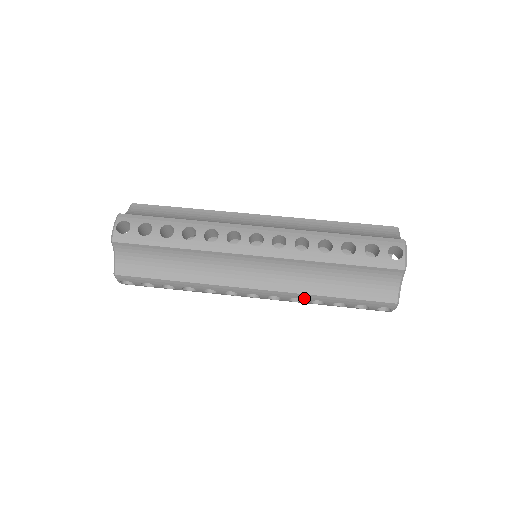
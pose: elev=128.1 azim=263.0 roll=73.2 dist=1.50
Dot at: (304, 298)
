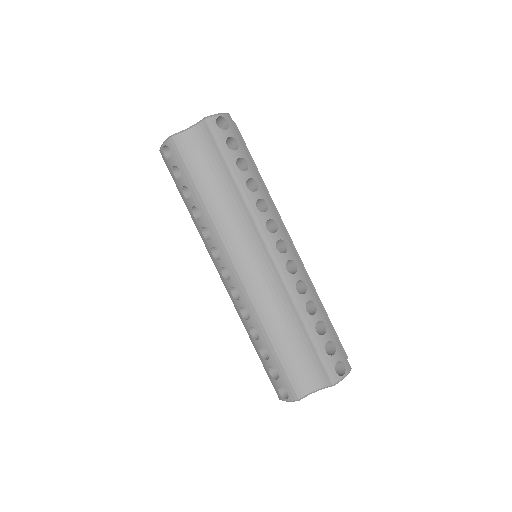
Dot at: (253, 319)
